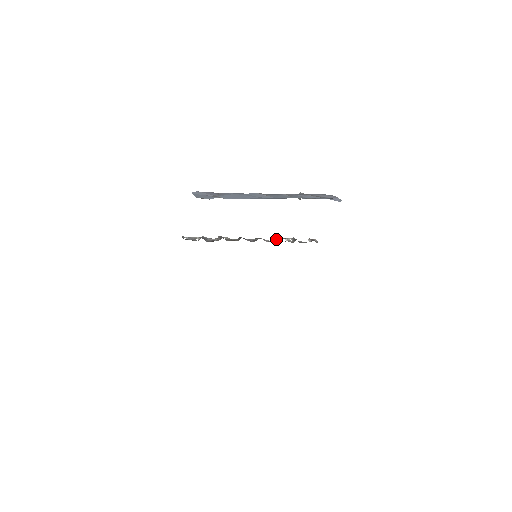
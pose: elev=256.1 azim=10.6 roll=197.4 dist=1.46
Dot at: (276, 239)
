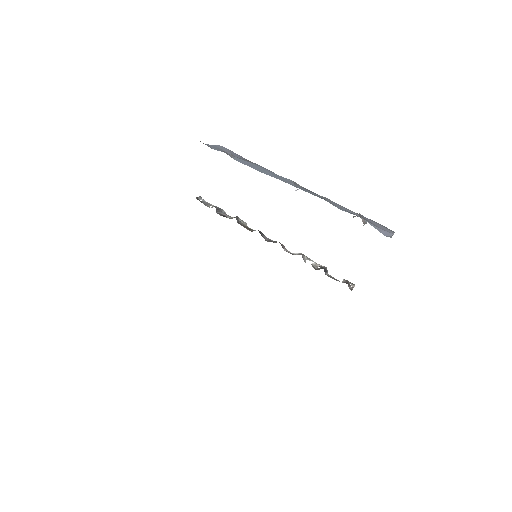
Dot at: (298, 254)
